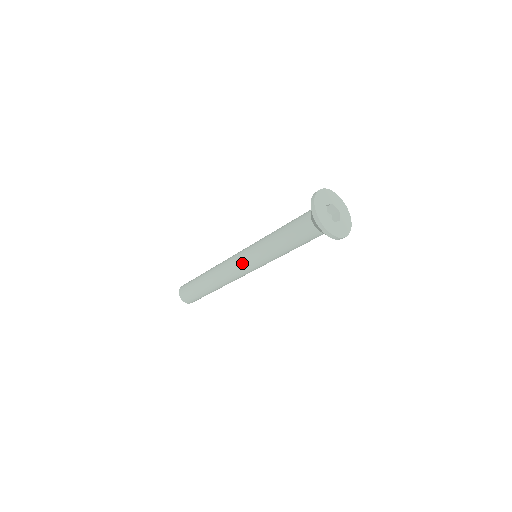
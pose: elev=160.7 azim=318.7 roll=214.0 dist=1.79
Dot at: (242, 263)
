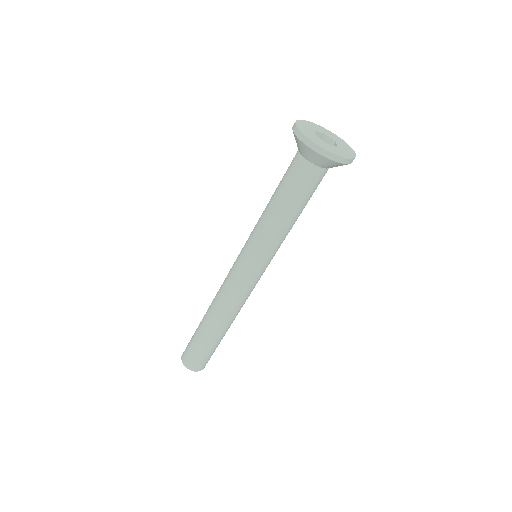
Dot at: (250, 275)
